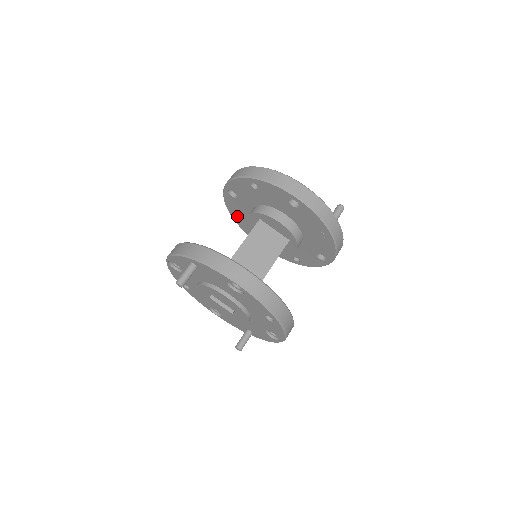
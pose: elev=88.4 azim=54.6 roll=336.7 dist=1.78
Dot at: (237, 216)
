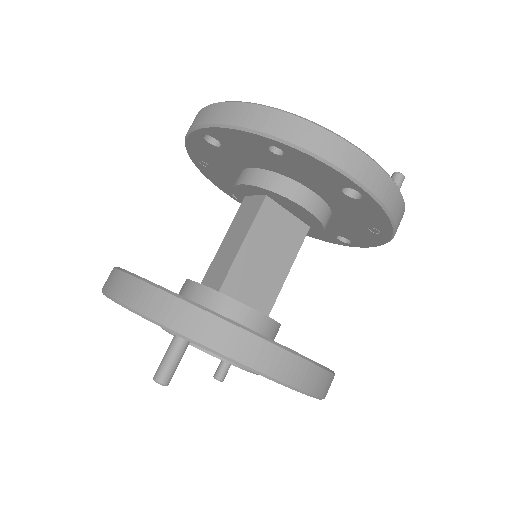
Dot at: (203, 162)
